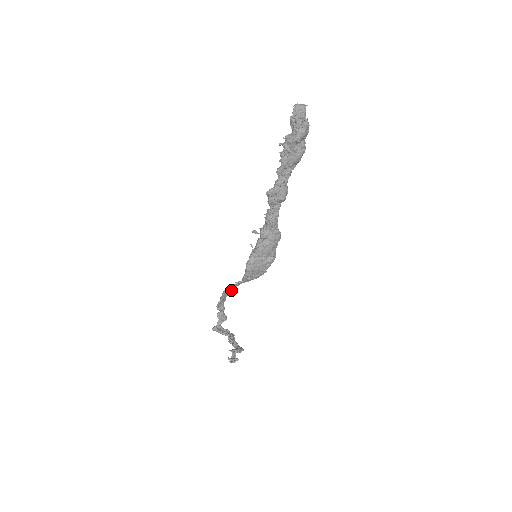
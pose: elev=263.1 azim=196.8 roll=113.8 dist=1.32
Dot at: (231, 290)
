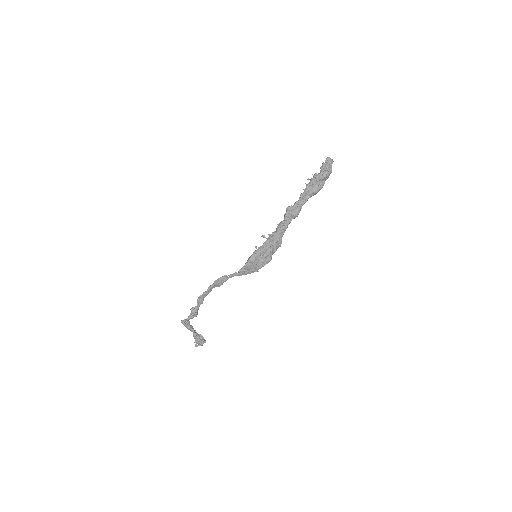
Dot at: (224, 280)
